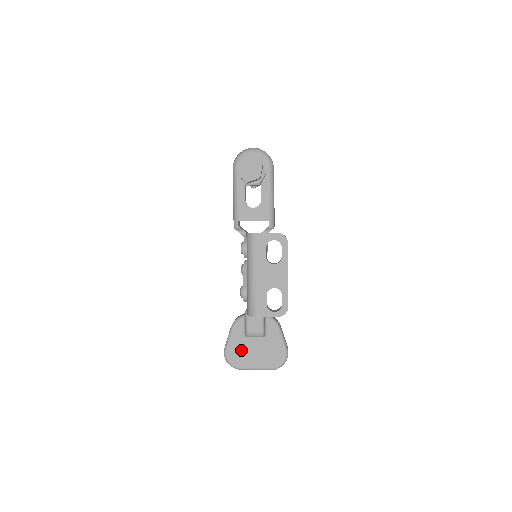
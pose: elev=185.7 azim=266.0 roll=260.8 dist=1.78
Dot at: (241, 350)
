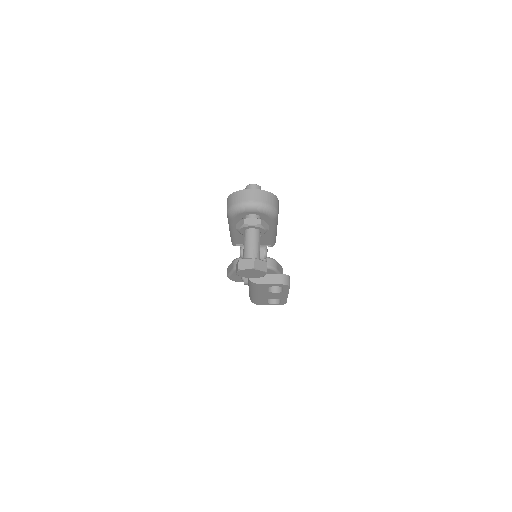
Dot at: occluded
